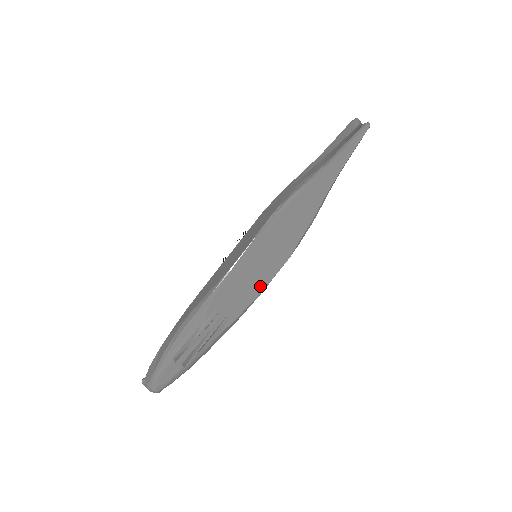
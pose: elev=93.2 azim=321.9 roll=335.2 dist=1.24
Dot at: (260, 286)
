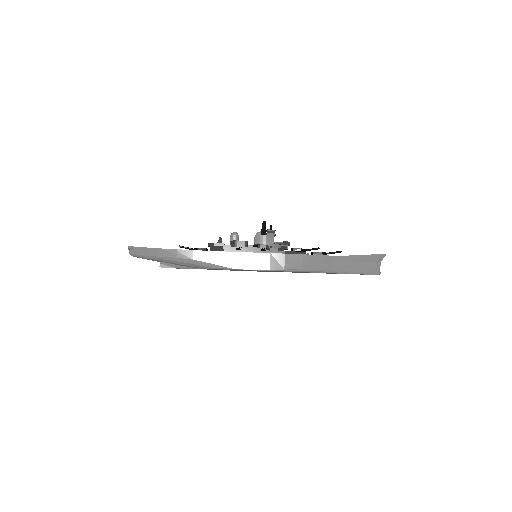
Dot at: occluded
